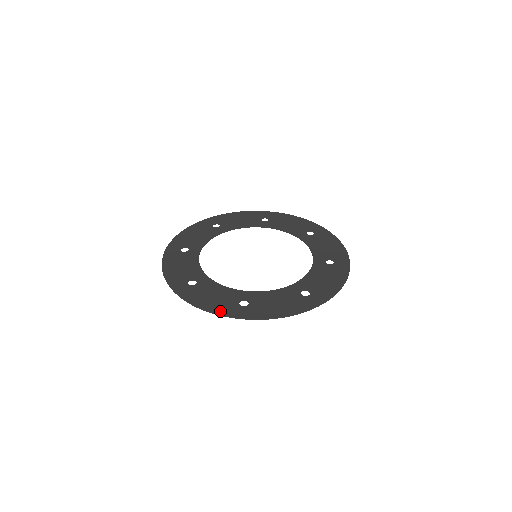
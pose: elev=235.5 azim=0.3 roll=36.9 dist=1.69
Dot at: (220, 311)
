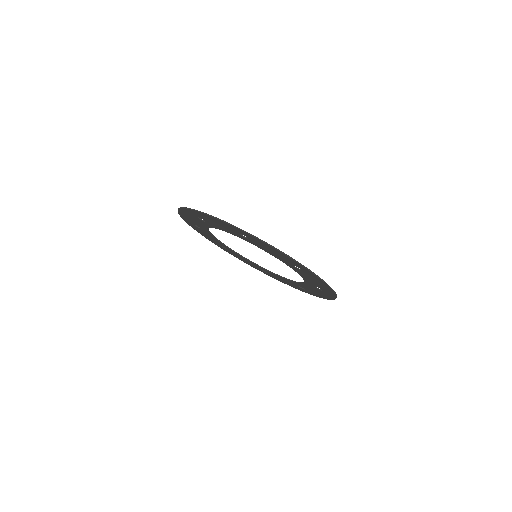
Dot at: occluded
